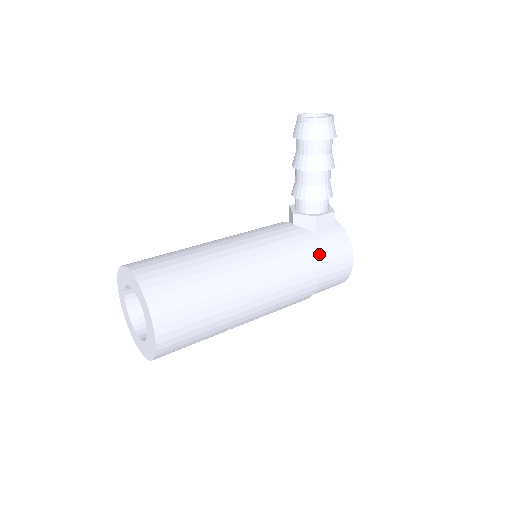
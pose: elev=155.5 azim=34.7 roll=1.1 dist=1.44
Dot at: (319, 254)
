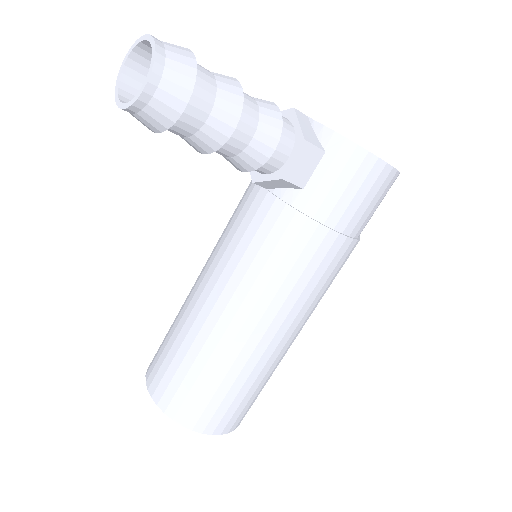
Dot at: (326, 215)
